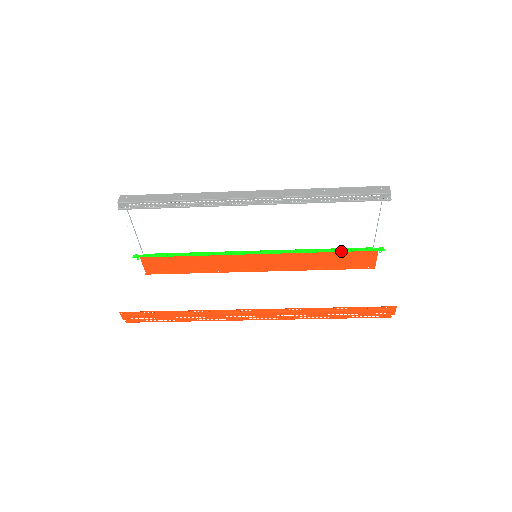
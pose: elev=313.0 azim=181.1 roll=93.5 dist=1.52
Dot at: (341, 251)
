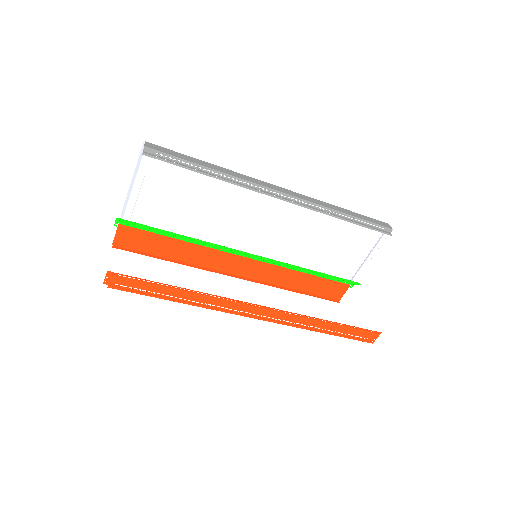
Dot at: (327, 275)
